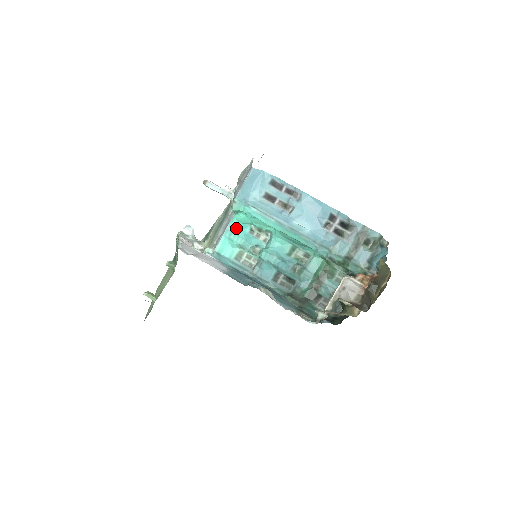
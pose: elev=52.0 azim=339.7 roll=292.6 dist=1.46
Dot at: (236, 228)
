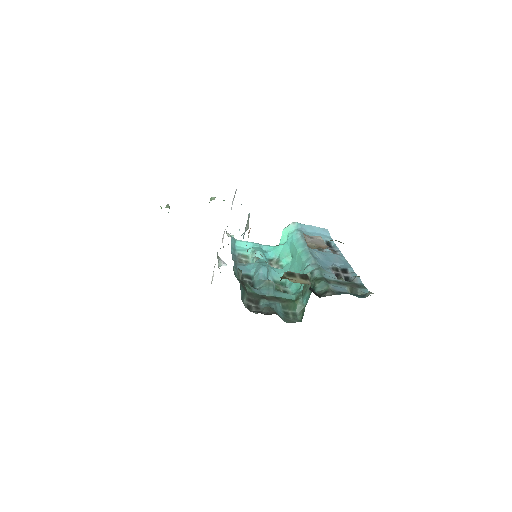
Dot at: (265, 250)
